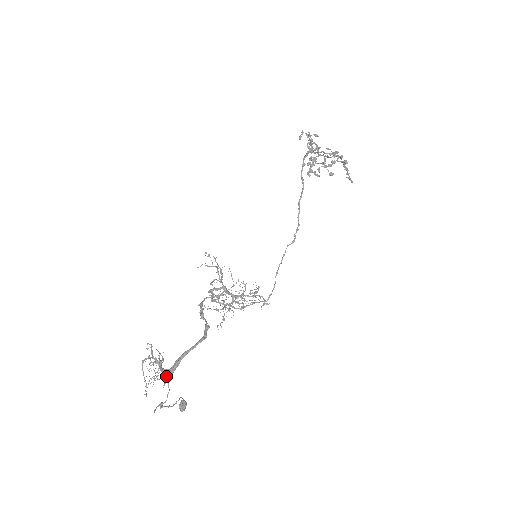
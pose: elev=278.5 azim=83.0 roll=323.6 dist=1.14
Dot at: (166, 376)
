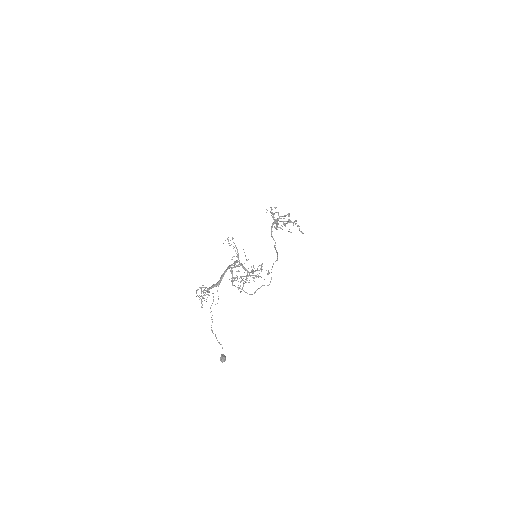
Dot at: (216, 286)
